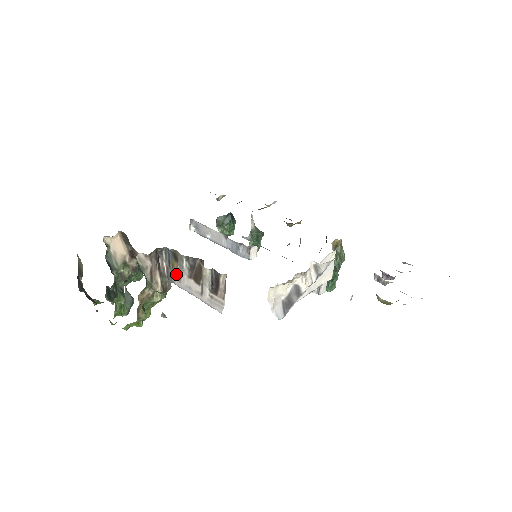
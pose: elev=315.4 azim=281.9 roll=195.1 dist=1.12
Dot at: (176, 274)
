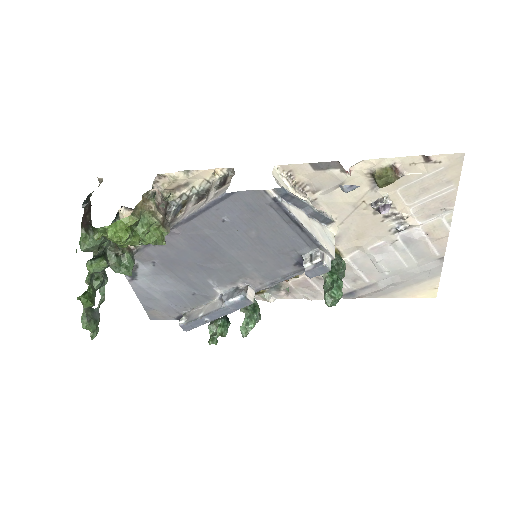
Dot at: (180, 216)
